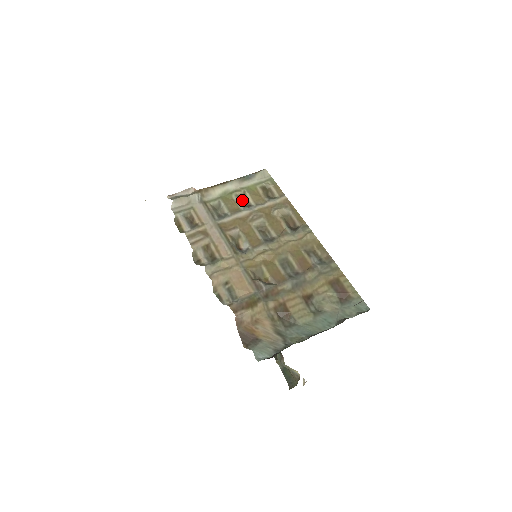
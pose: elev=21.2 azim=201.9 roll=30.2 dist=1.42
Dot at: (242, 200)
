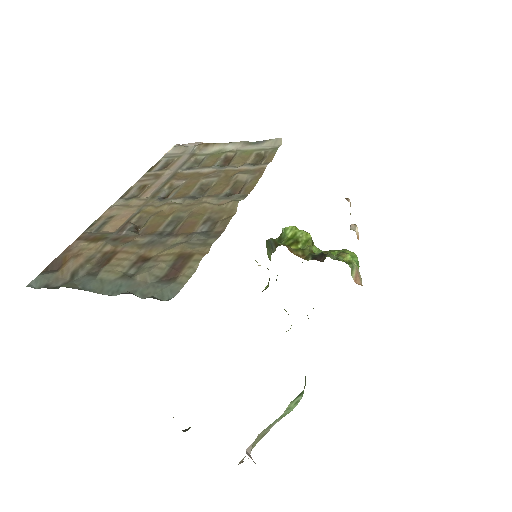
Dot at: (227, 161)
